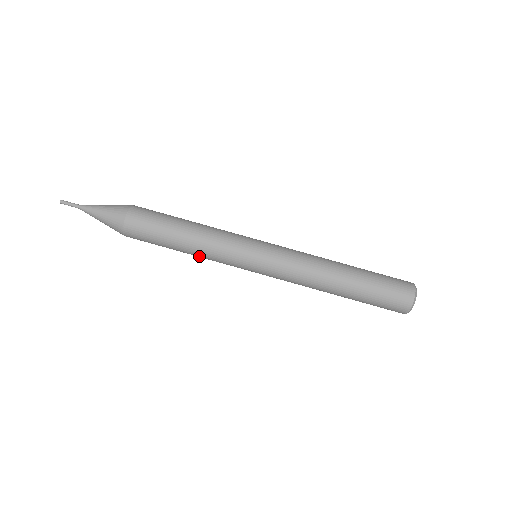
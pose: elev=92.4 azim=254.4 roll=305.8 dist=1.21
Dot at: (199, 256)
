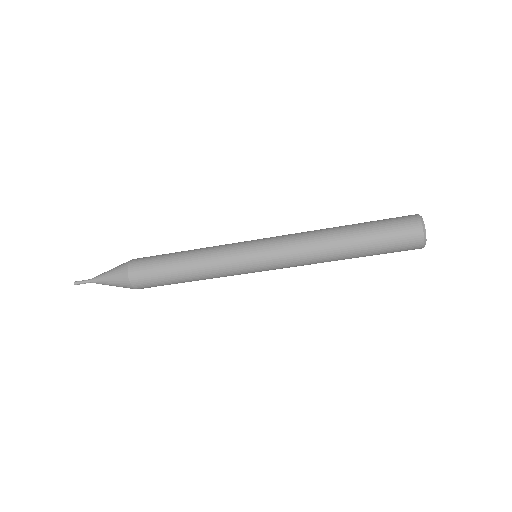
Dot at: occluded
